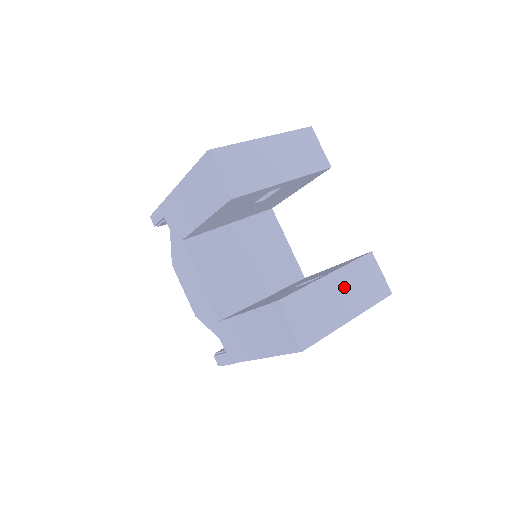
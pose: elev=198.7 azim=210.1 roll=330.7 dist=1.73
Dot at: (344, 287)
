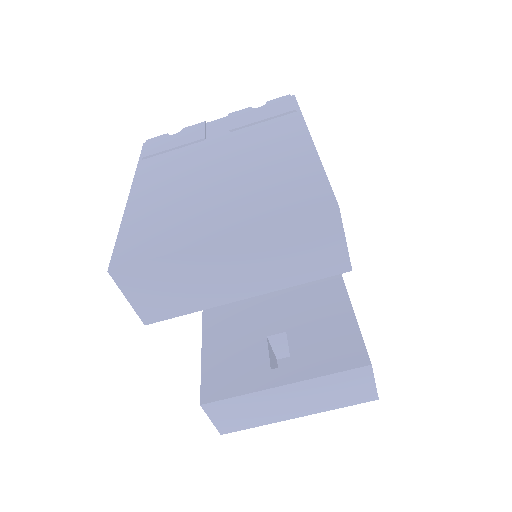
Dot at: (302, 395)
